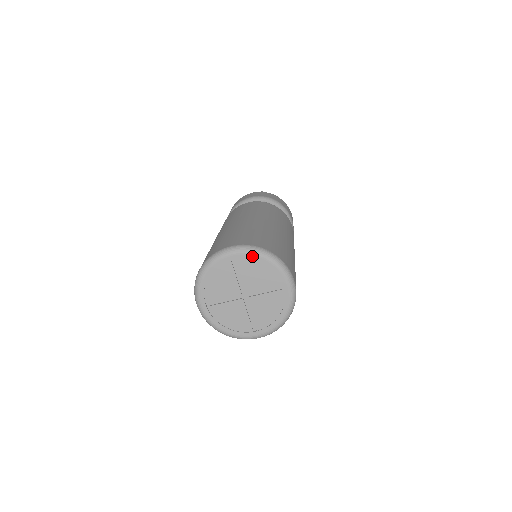
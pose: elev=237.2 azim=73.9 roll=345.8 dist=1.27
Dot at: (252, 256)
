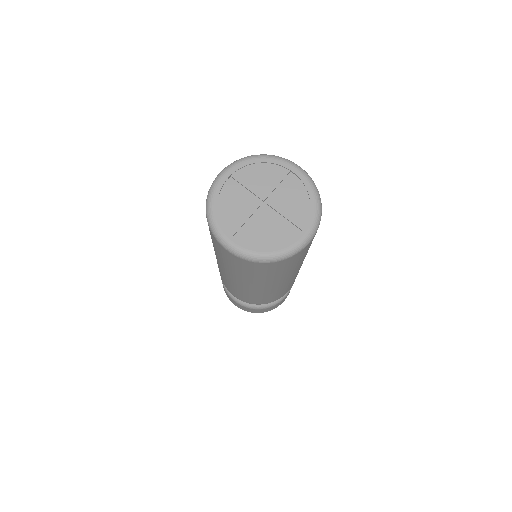
Dot at: (308, 185)
